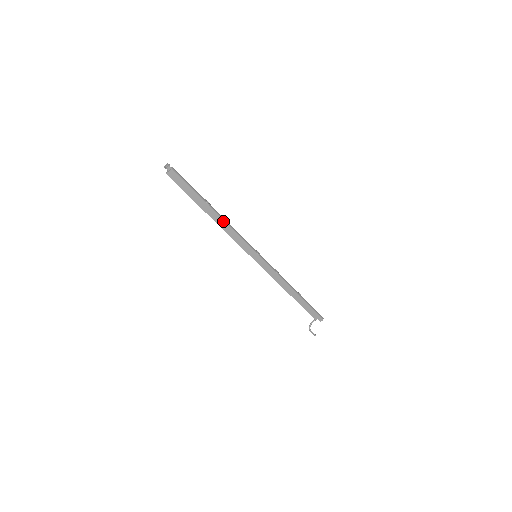
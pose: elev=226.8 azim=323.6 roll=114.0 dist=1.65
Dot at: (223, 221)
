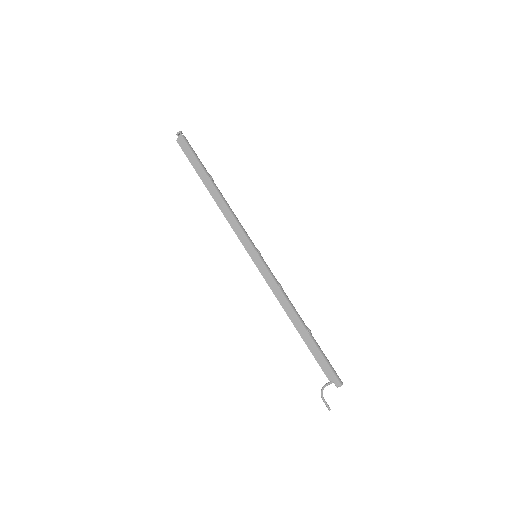
Dot at: (222, 201)
